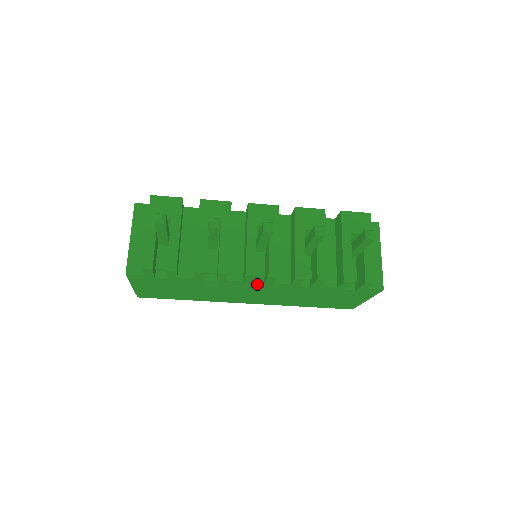
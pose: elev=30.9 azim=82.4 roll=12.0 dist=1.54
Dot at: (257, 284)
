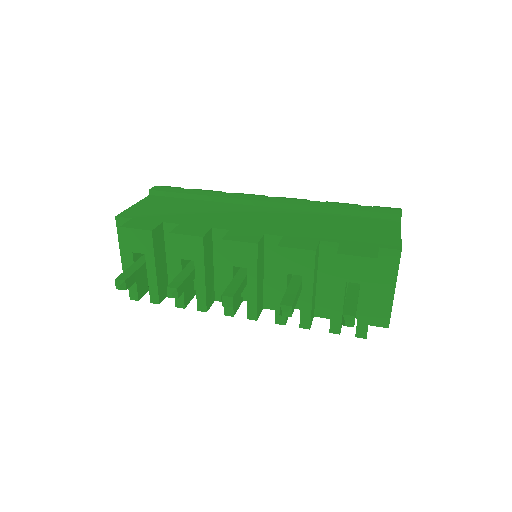
Dot at: occluded
